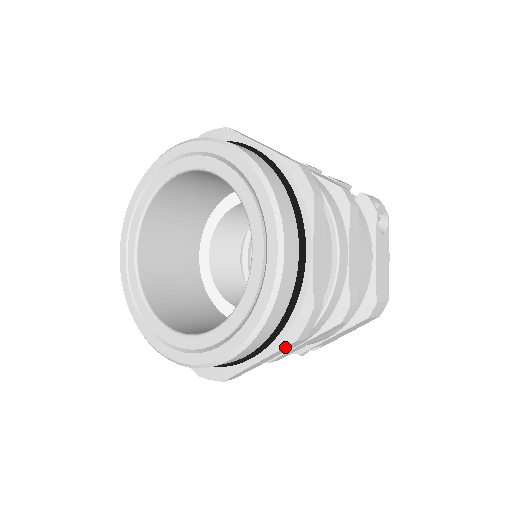
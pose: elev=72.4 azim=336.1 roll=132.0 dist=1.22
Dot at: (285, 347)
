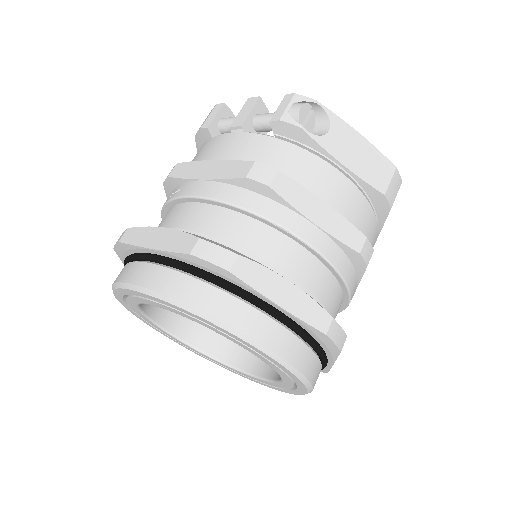
Dot at: occluded
